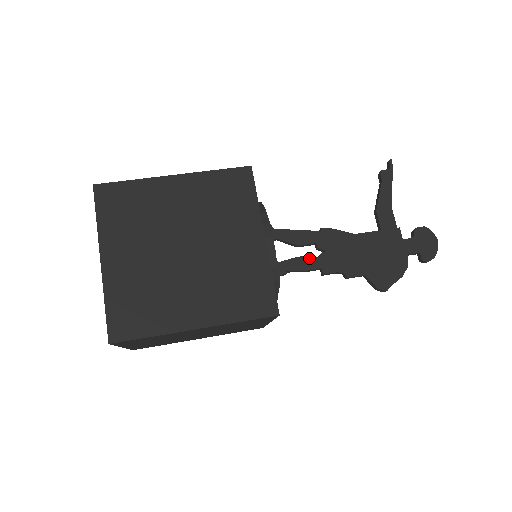
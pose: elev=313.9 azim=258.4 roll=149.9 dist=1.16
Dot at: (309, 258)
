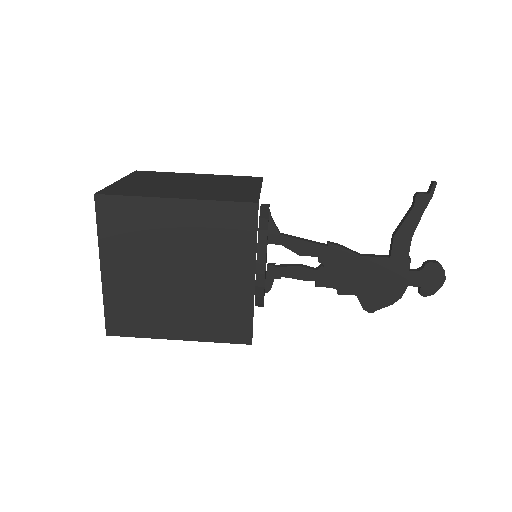
Dot at: (307, 269)
